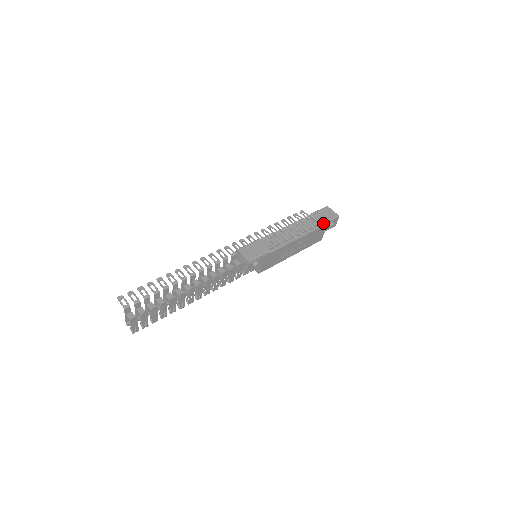
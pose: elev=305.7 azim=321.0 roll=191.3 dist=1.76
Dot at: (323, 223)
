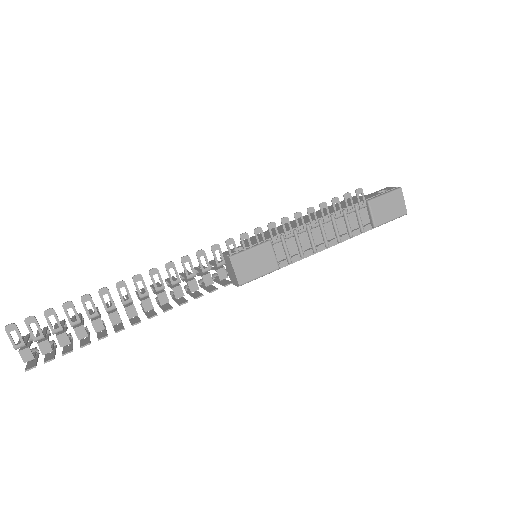
Dot at: (378, 225)
